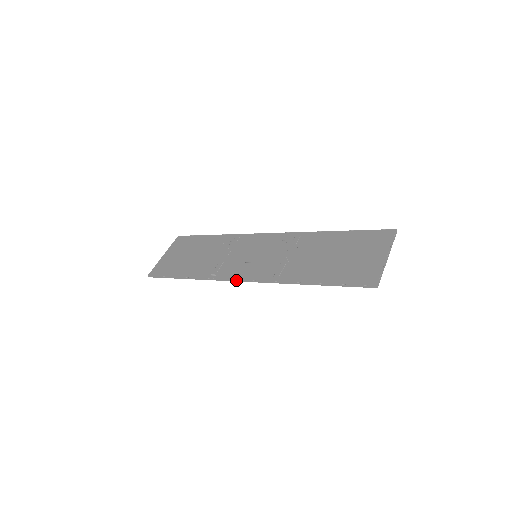
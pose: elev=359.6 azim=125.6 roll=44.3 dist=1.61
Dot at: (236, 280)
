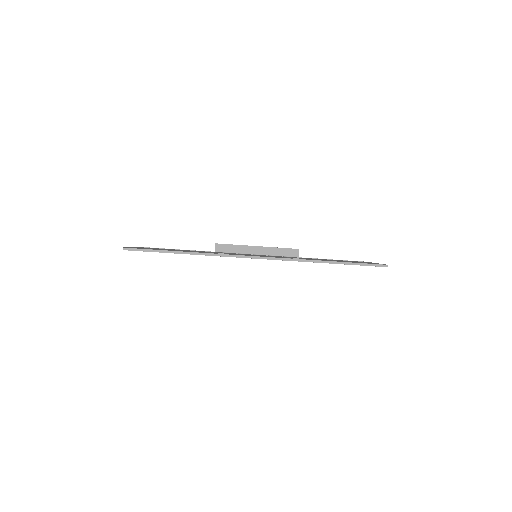
Dot at: (253, 257)
